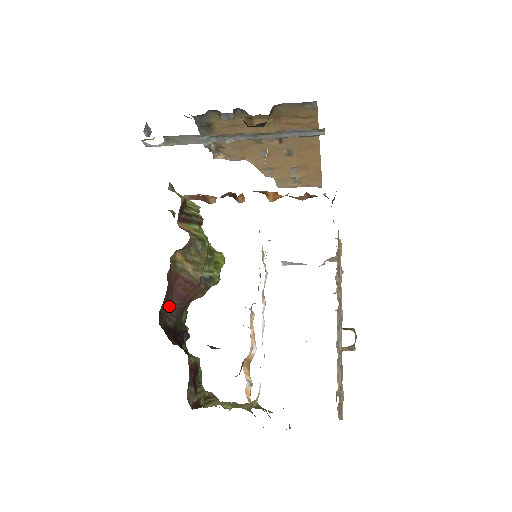
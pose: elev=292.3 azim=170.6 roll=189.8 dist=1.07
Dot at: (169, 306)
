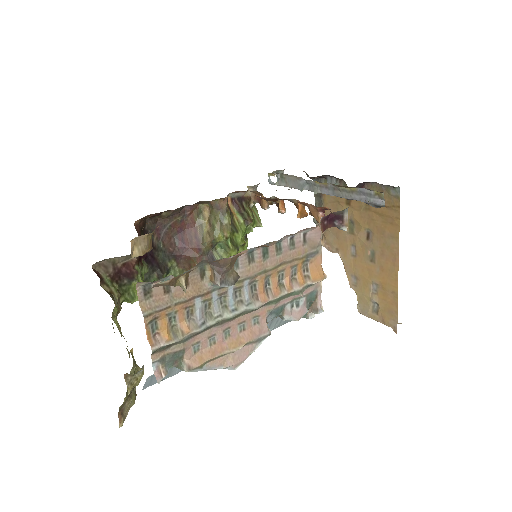
Dot at: (168, 234)
